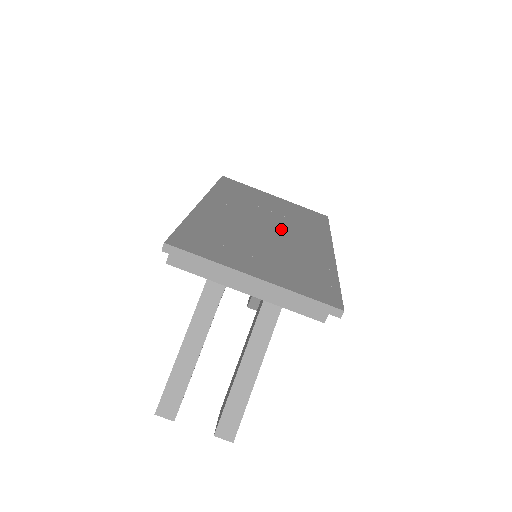
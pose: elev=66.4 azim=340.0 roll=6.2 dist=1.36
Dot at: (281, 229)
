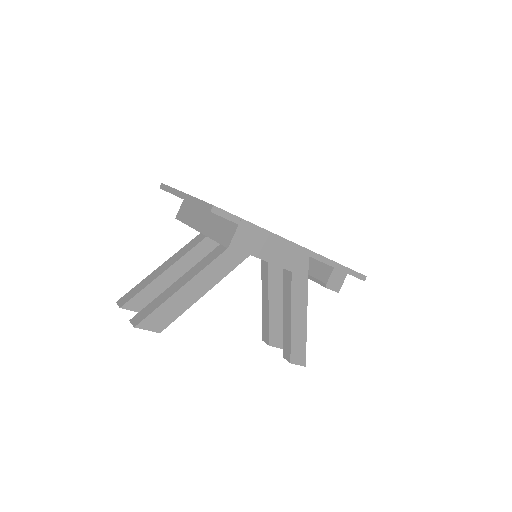
Dot at: occluded
